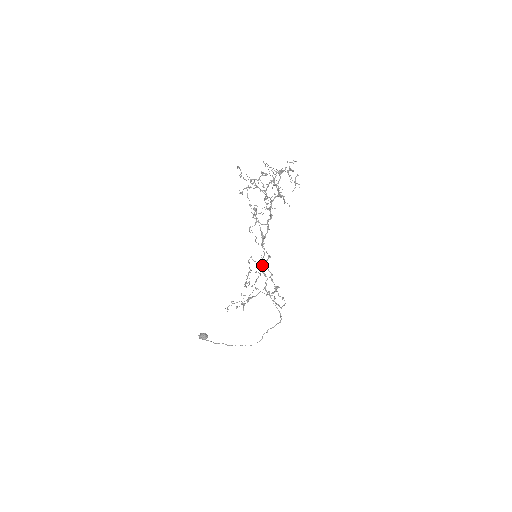
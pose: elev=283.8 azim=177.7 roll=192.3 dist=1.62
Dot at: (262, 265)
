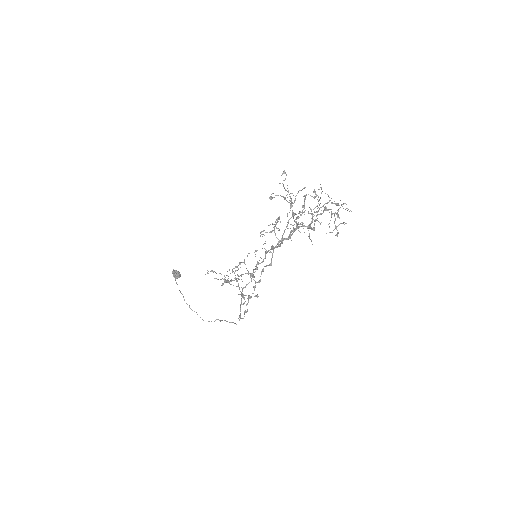
Dot at: (255, 268)
